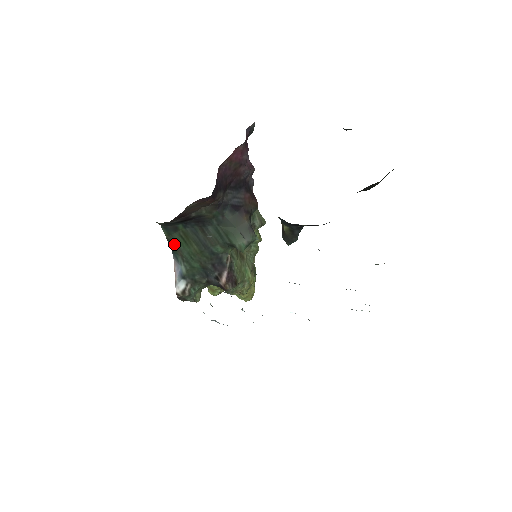
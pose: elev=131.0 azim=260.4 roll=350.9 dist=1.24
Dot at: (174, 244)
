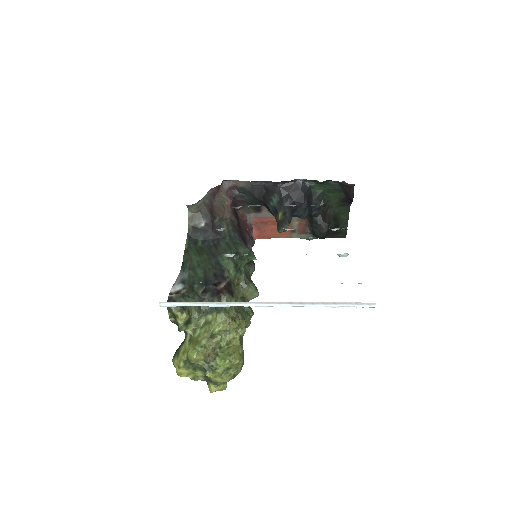
Dot at: (188, 255)
